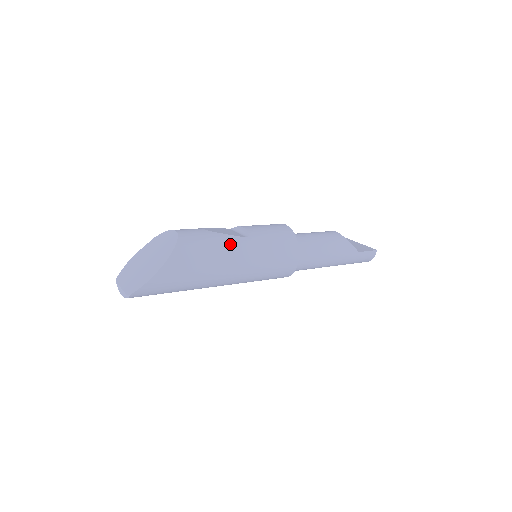
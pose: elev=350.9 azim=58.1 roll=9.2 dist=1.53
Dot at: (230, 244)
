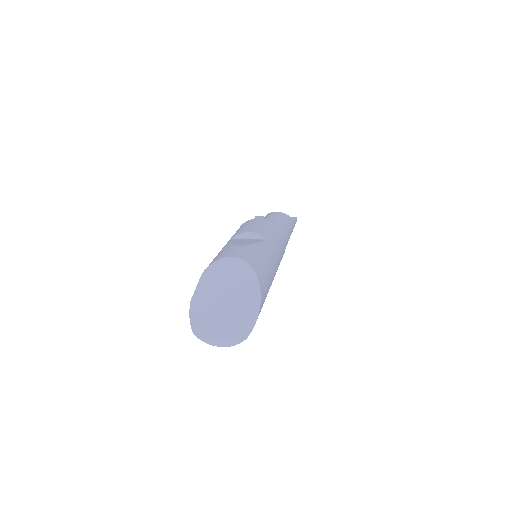
Dot at: (267, 250)
